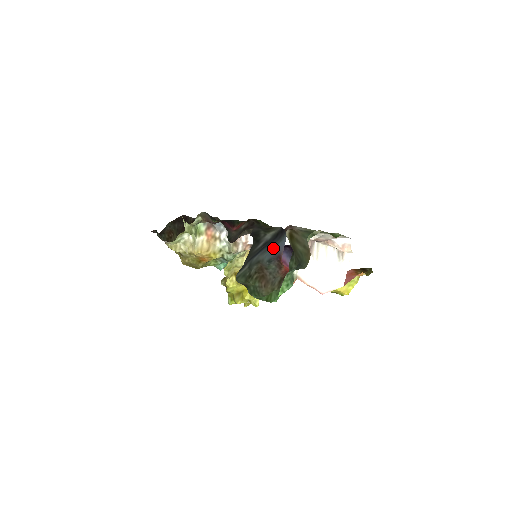
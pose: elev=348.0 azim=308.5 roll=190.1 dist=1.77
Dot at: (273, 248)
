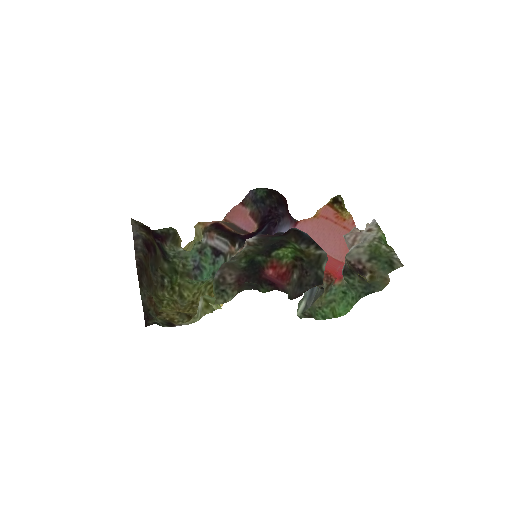
Dot at: occluded
